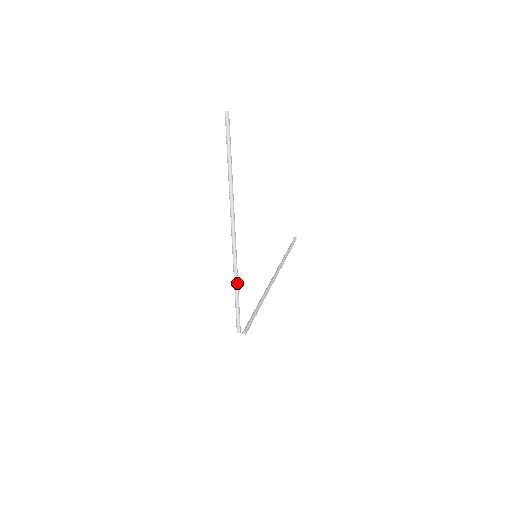
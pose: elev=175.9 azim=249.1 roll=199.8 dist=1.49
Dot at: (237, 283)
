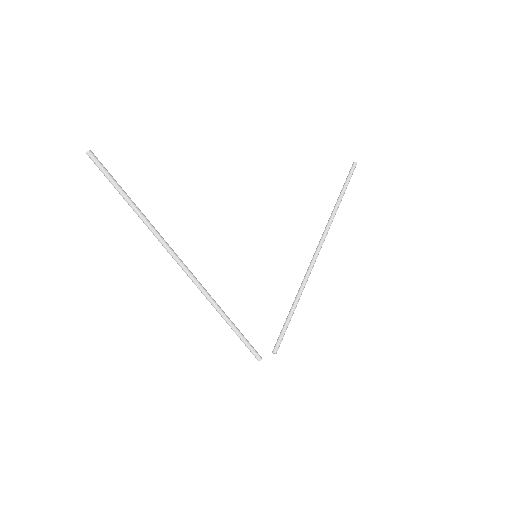
Dot at: (223, 316)
